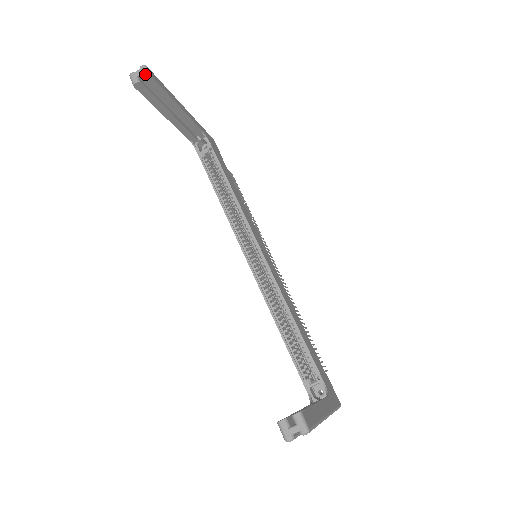
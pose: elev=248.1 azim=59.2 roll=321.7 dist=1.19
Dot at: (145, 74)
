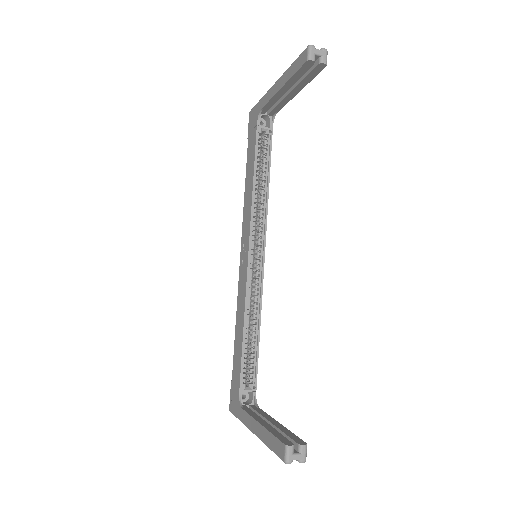
Dot at: (325, 61)
